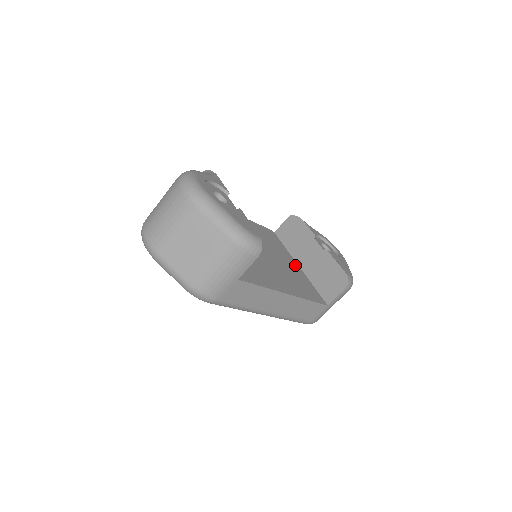
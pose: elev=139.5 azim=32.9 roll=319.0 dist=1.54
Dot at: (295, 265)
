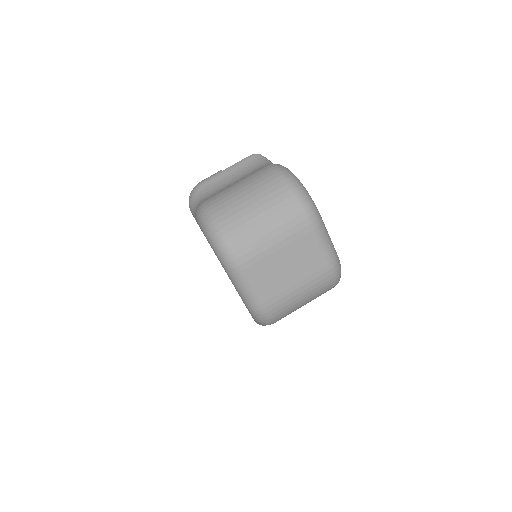
Dot at: occluded
